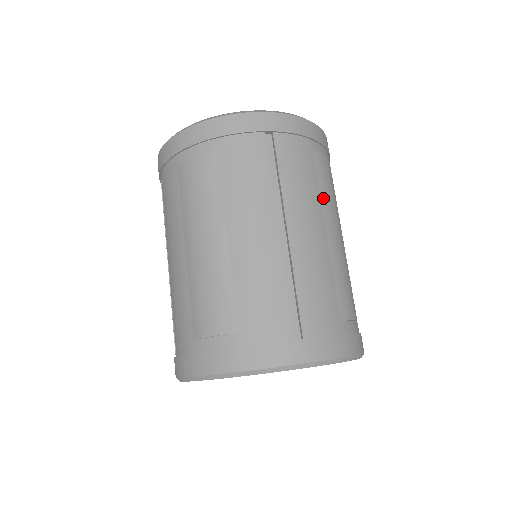
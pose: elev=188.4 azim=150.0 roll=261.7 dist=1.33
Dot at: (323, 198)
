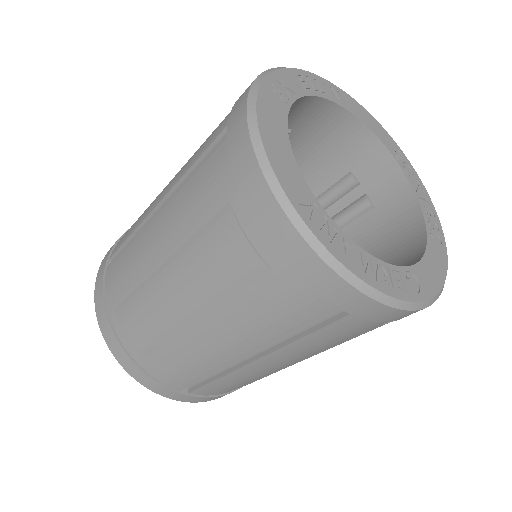
Dot at: occluded
